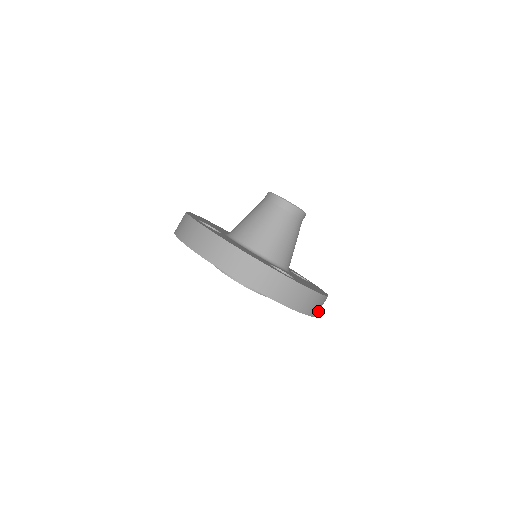
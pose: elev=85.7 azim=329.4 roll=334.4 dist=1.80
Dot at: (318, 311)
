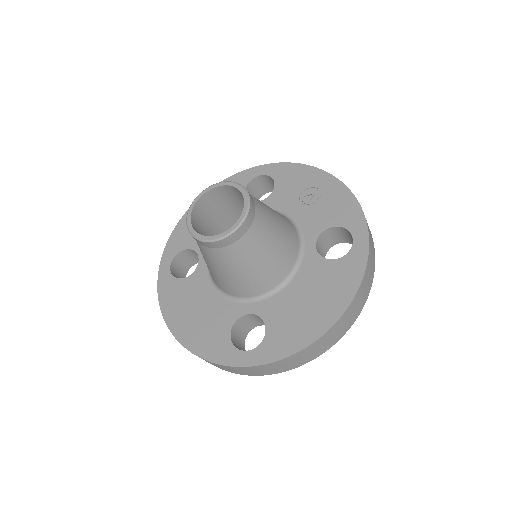
Dot at: (343, 330)
